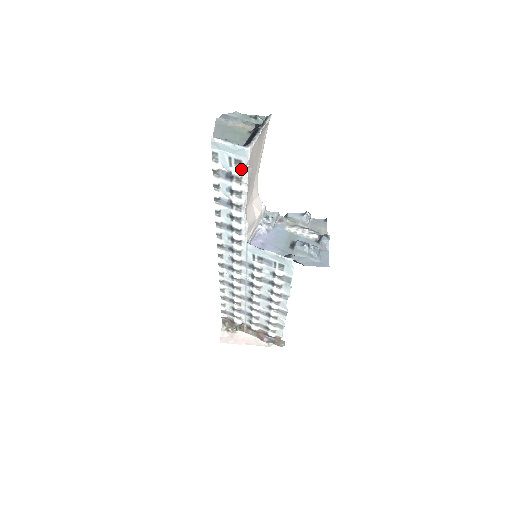
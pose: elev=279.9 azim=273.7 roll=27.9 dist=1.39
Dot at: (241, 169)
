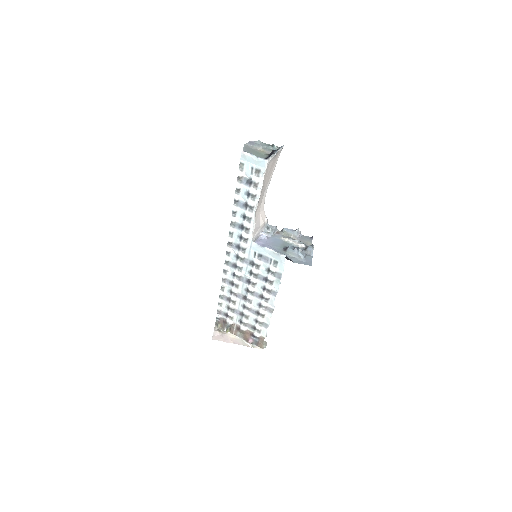
Dot at: (259, 177)
